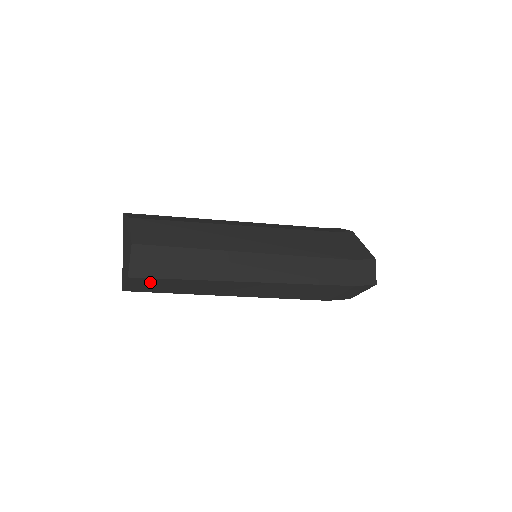
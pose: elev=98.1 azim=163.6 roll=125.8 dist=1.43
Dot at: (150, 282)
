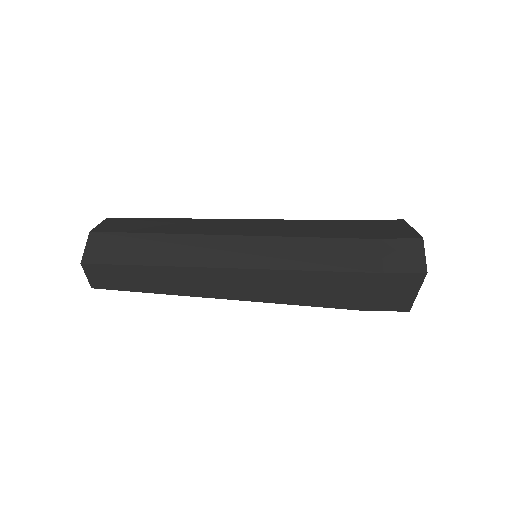
Dot at: (107, 272)
